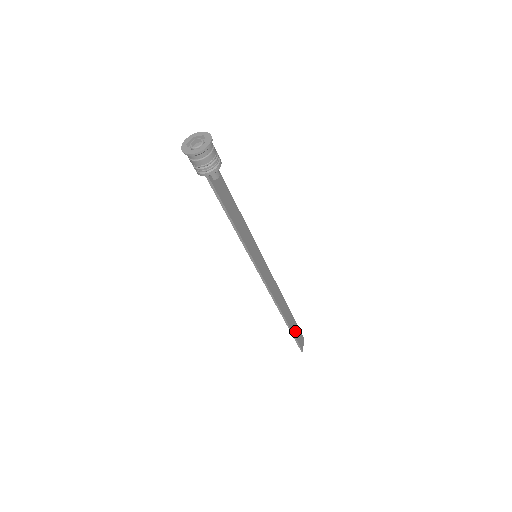
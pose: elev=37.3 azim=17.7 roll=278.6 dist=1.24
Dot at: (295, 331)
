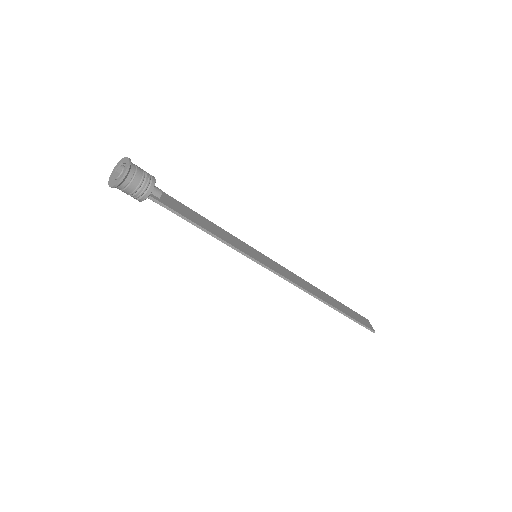
Dot at: (352, 315)
